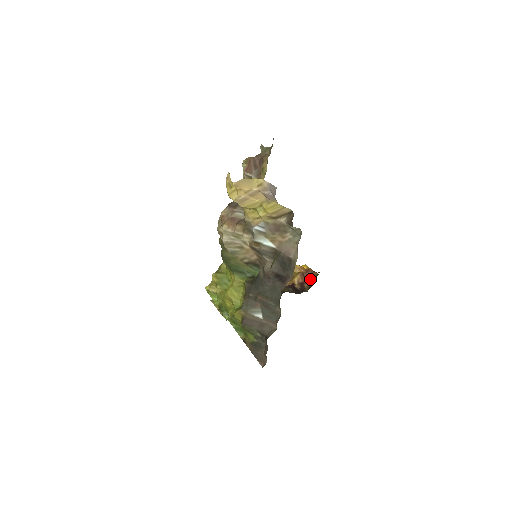
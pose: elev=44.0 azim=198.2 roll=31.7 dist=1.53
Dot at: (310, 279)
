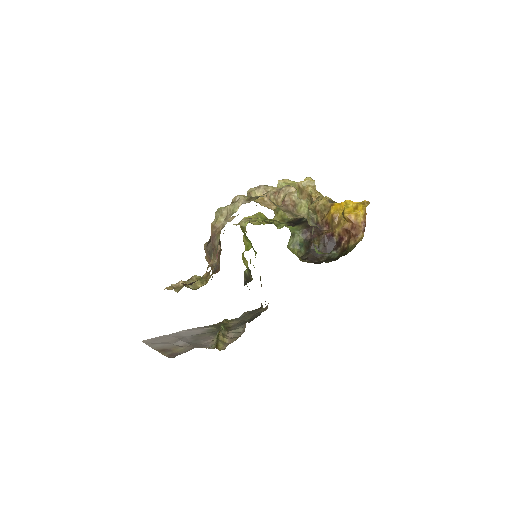
Dot at: (349, 241)
